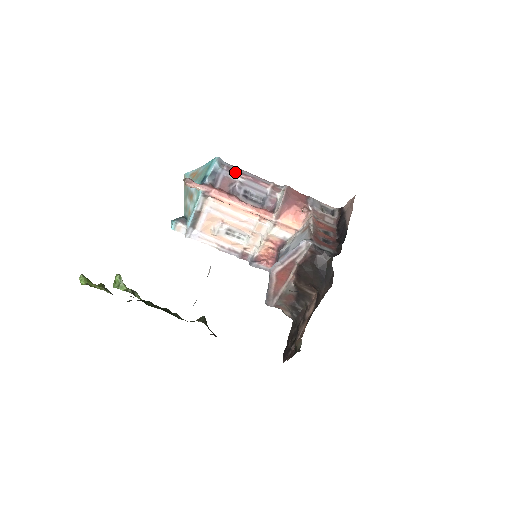
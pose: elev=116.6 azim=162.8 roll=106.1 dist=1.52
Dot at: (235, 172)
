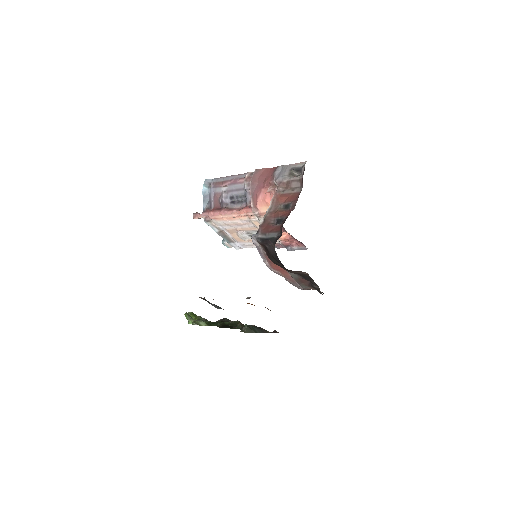
Dot at: (219, 184)
